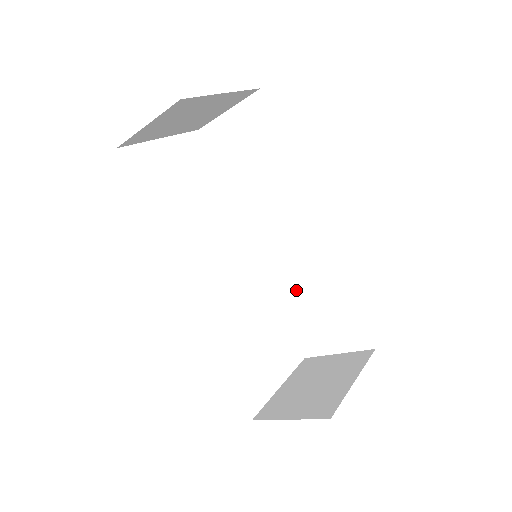
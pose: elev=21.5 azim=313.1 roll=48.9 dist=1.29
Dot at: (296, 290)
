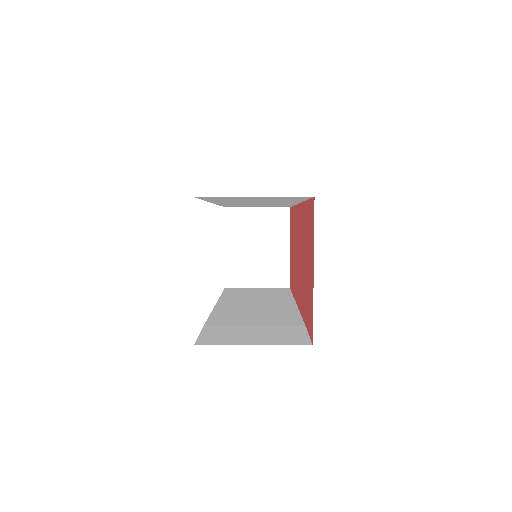
Dot at: occluded
